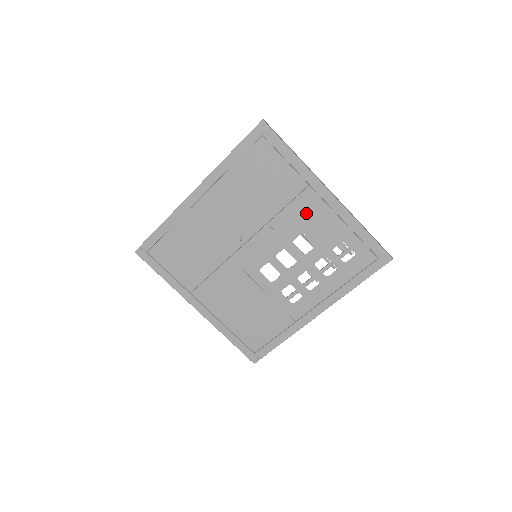
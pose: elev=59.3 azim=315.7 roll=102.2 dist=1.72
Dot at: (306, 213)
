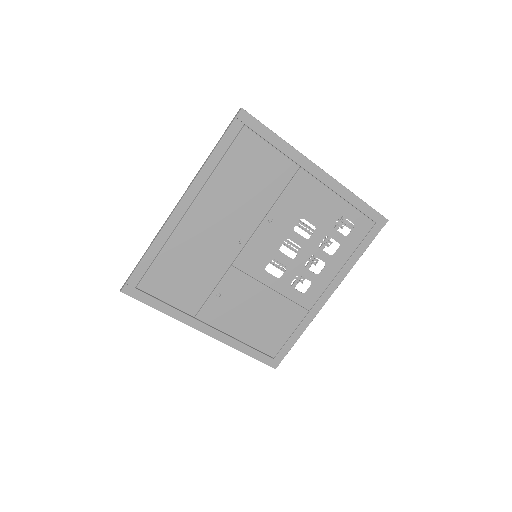
Dot at: (302, 196)
